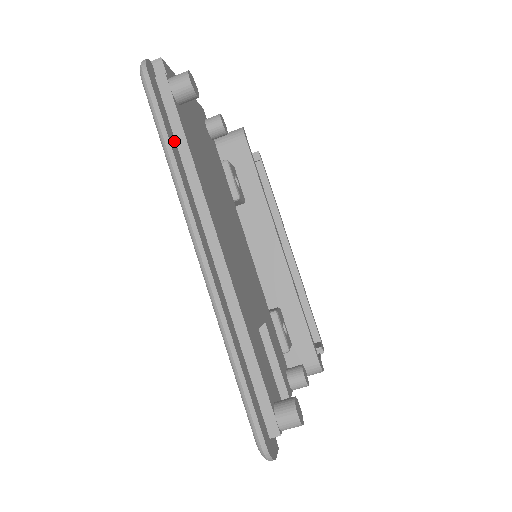
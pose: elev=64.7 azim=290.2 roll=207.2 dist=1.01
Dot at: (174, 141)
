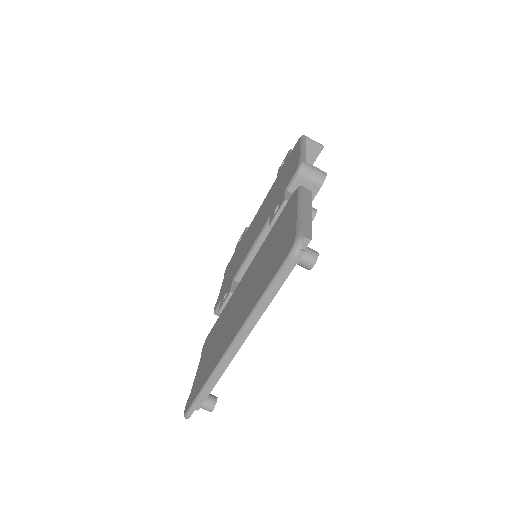
Dot at: occluded
